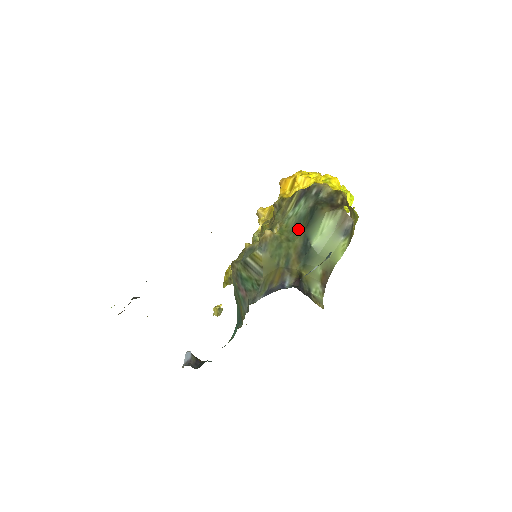
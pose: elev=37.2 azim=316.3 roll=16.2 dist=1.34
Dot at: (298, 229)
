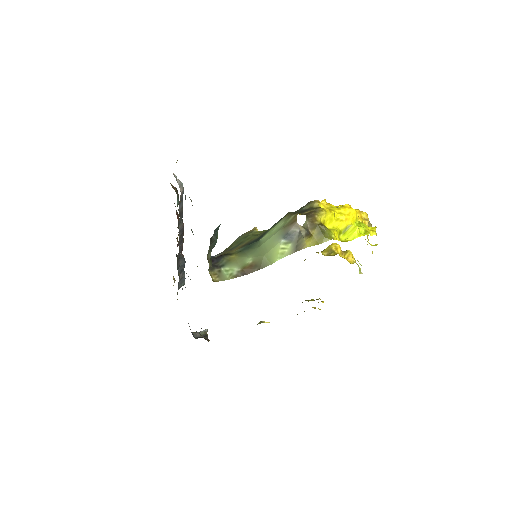
Dot at: occluded
